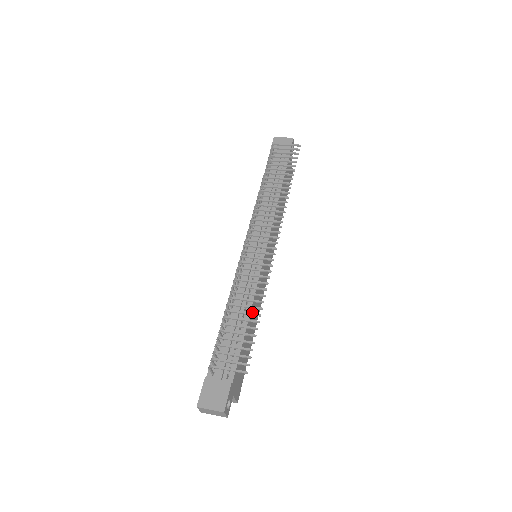
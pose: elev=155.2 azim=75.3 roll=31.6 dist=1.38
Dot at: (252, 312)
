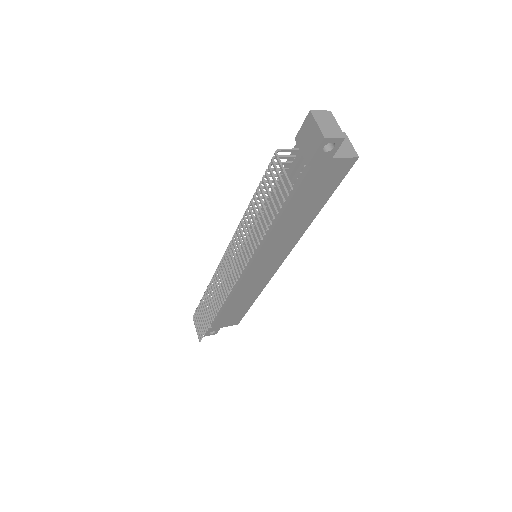
Dot at: (235, 299)
